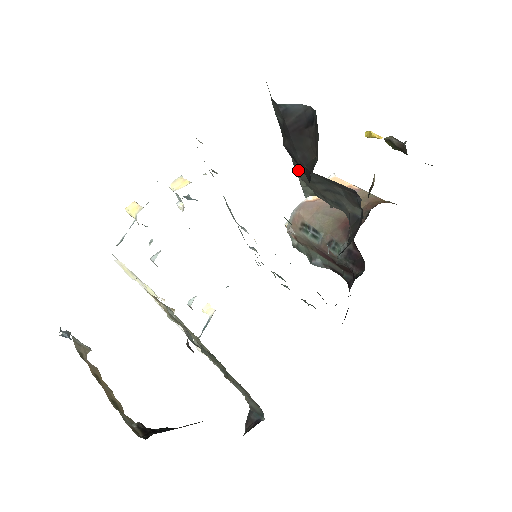
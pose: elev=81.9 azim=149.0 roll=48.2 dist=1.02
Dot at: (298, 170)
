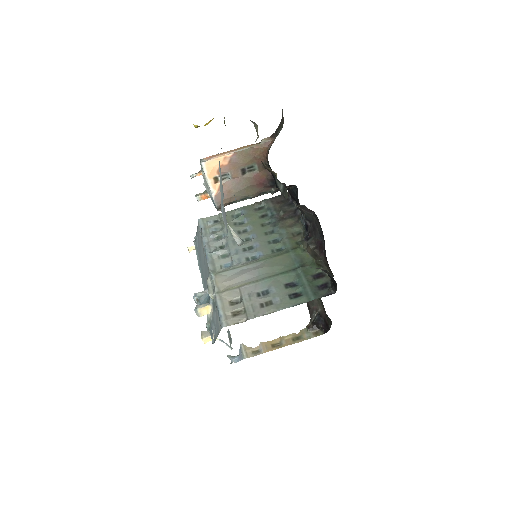
Dot at: occluded
